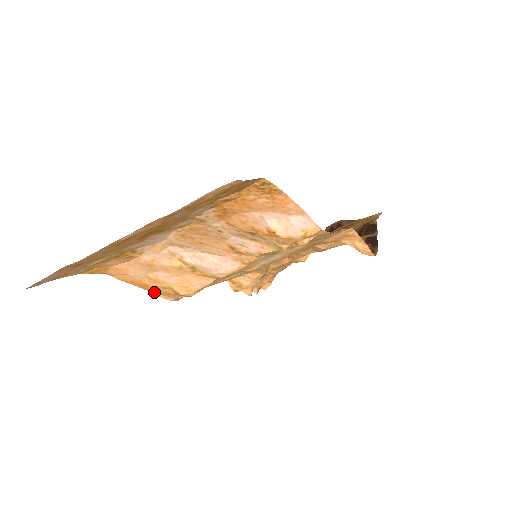
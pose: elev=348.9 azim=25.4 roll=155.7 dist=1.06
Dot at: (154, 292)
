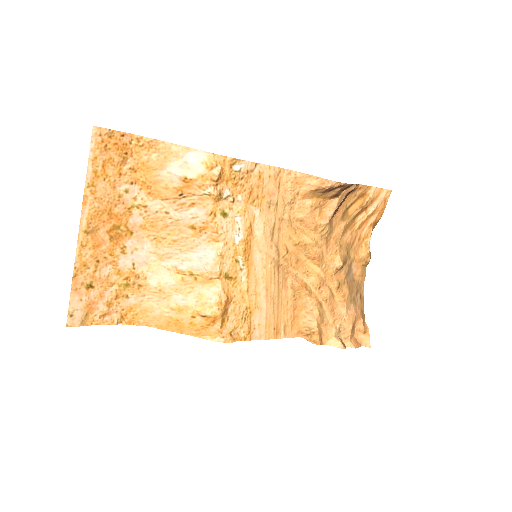
Dot at: (196, 334)
